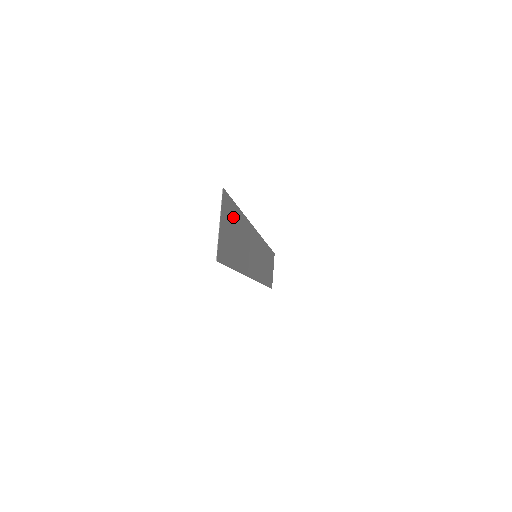
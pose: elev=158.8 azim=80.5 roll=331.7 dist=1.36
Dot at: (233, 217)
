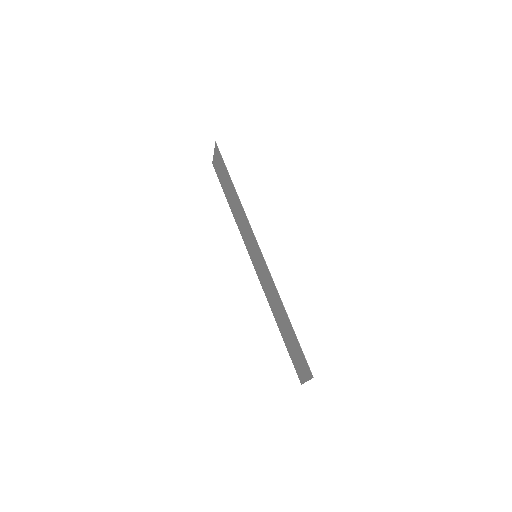
Dot at: (297, 346)
